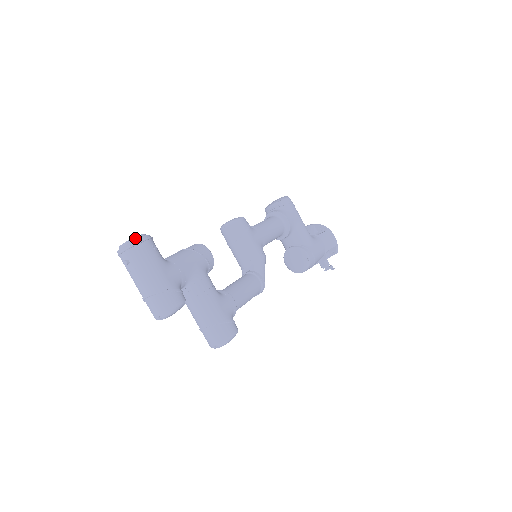
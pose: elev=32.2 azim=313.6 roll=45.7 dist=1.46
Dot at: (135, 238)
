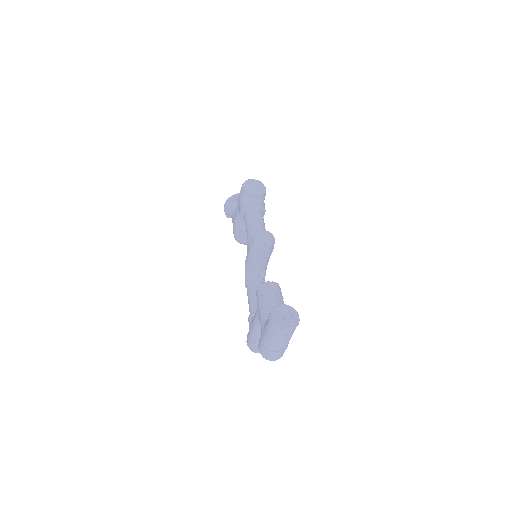
Dot at: (297, 319)
